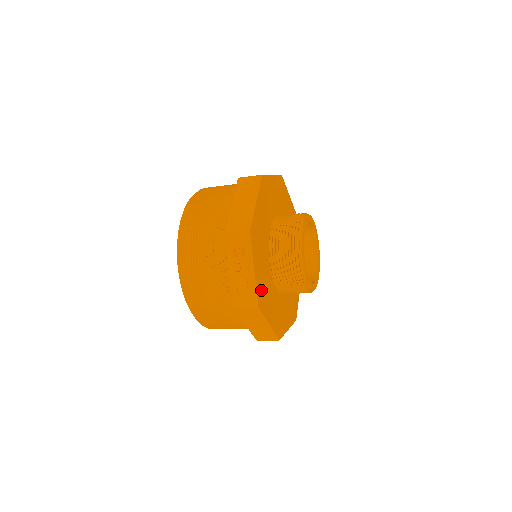
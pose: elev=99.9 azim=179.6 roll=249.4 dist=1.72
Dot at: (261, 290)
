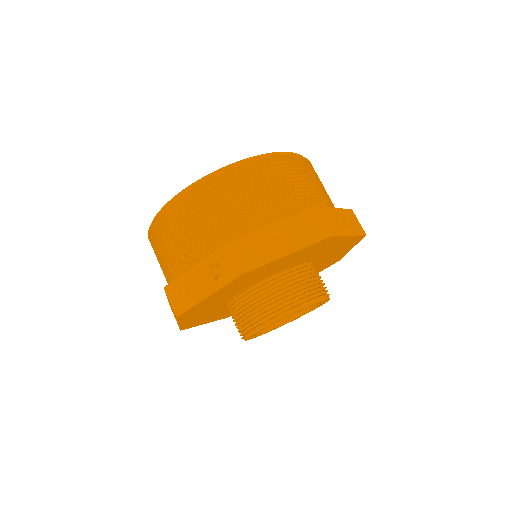
Dot at: (199, 307)
